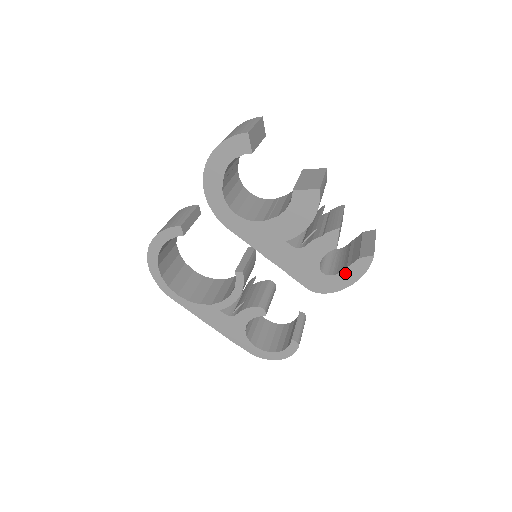
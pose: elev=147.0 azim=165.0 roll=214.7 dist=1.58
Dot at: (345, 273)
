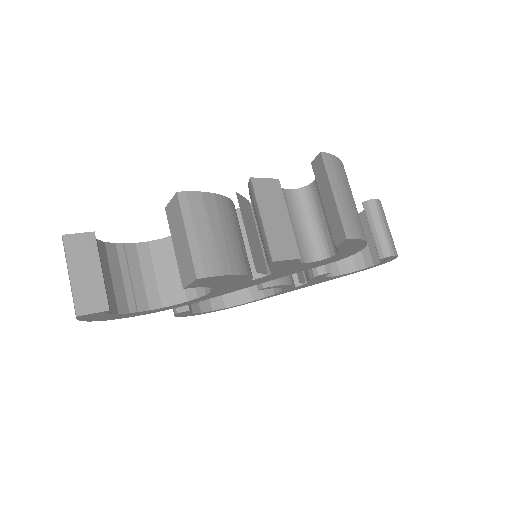
Dot at: (344, 250)
